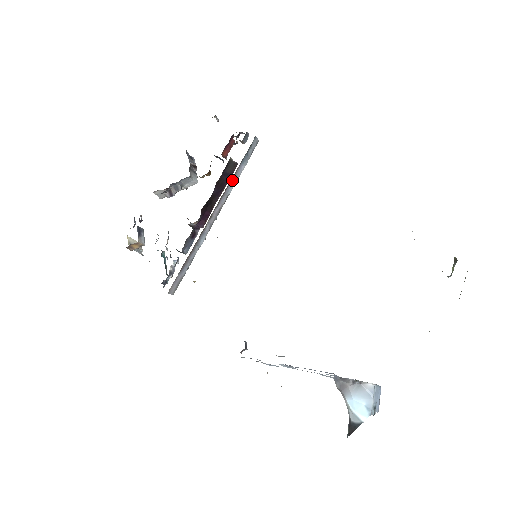
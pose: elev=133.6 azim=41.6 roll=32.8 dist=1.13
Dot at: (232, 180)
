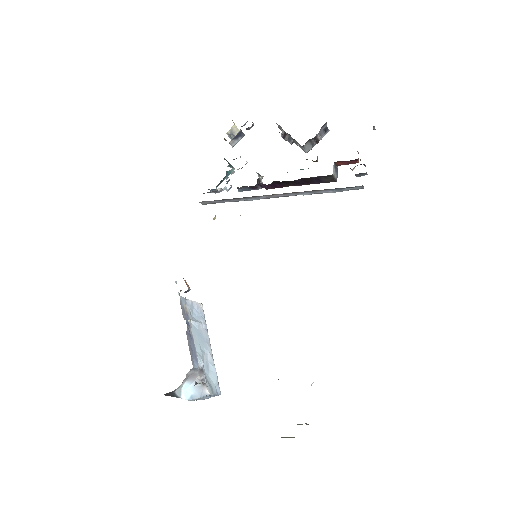
Dot at: (312, 191)
